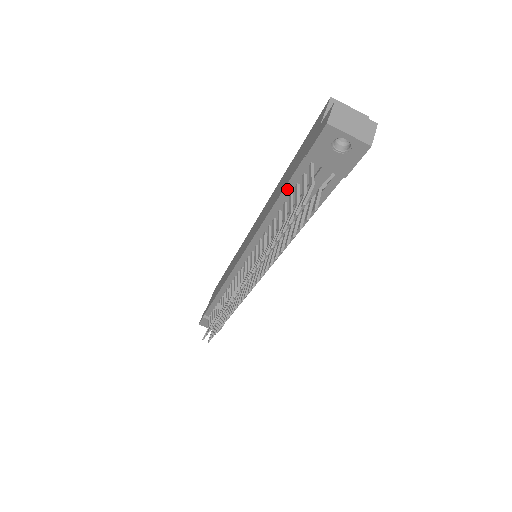
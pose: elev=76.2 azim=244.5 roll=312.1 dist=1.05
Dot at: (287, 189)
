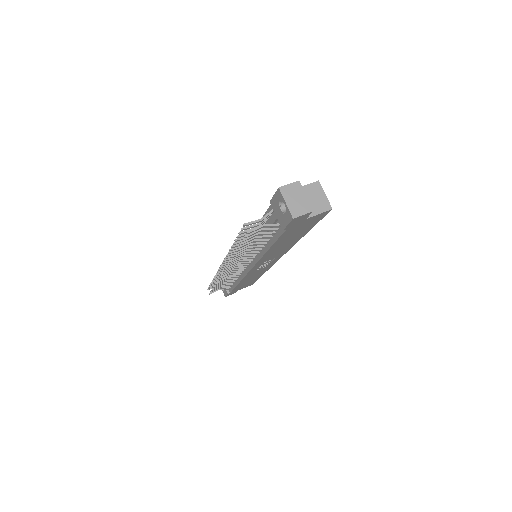
Dot at: occluded
